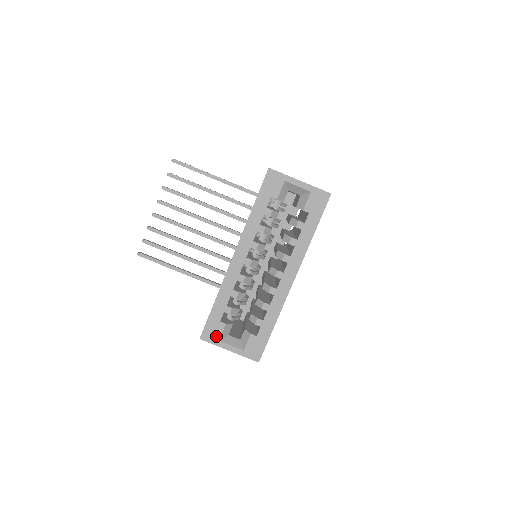
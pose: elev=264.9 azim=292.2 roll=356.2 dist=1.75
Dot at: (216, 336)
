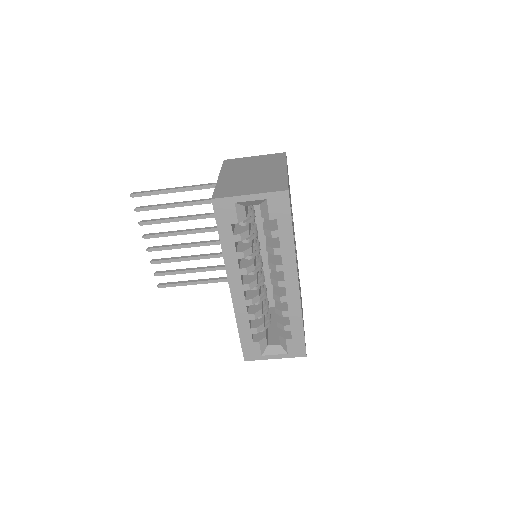
Dot at: (257, 353)
